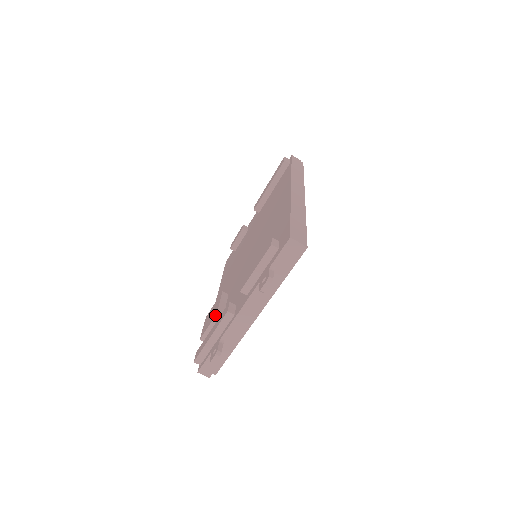
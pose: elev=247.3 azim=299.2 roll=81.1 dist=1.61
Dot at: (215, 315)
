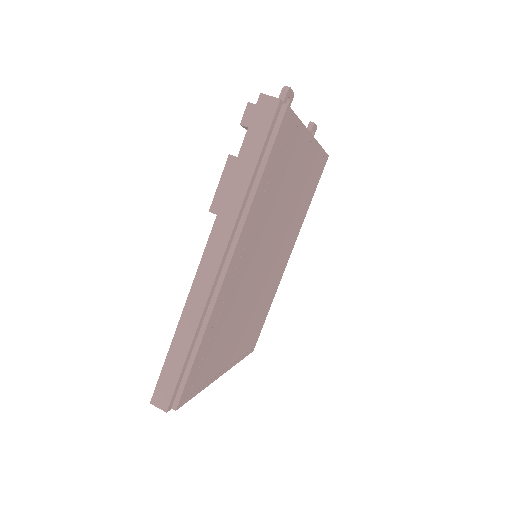
Dot at: occluded
